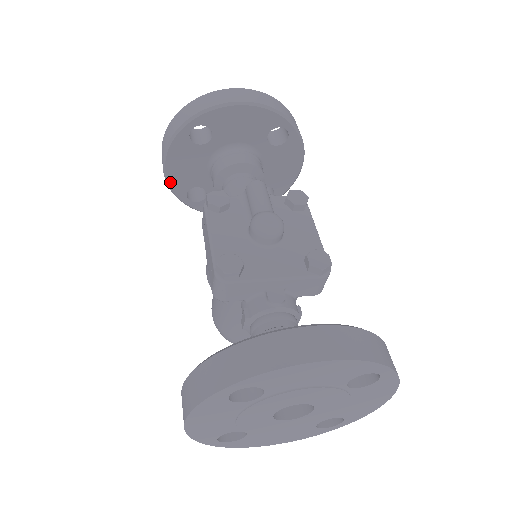
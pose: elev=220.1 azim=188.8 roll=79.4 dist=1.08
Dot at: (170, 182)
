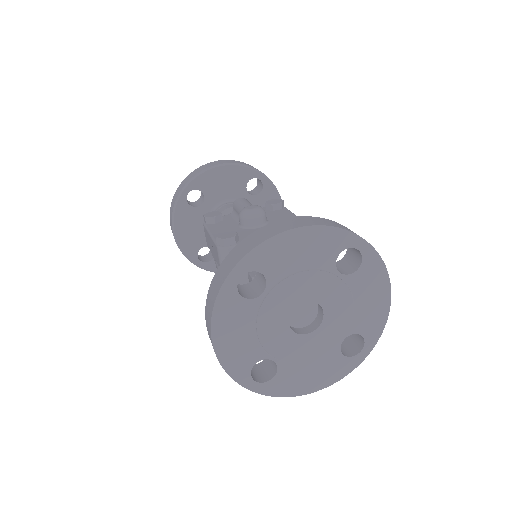
Dot at: (182, 247)
